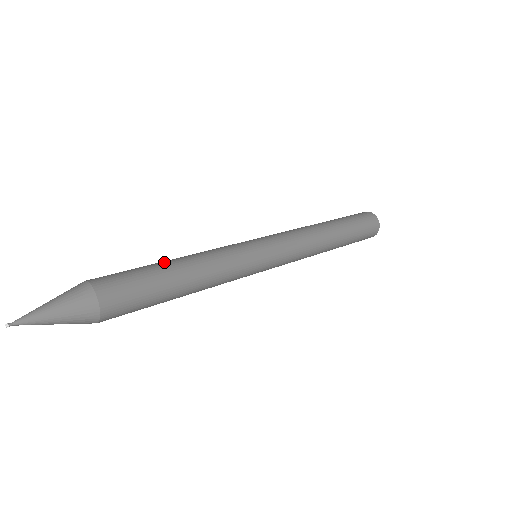
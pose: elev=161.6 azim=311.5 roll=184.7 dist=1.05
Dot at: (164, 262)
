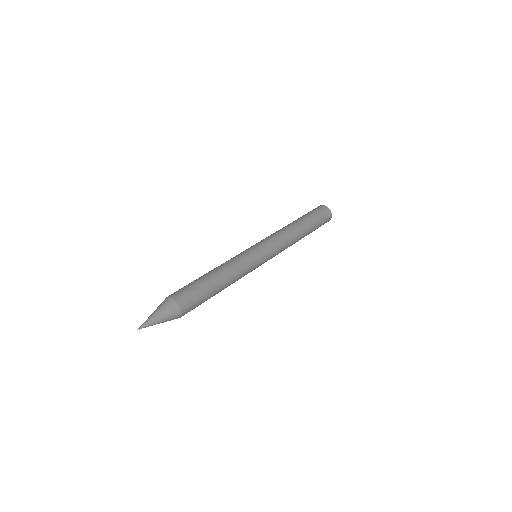
Dot at: (205, 275)
